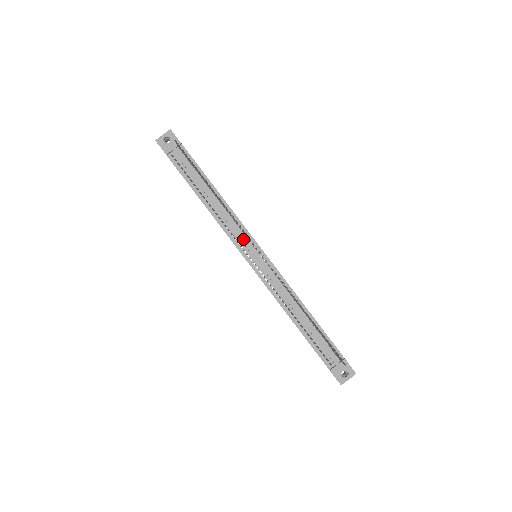
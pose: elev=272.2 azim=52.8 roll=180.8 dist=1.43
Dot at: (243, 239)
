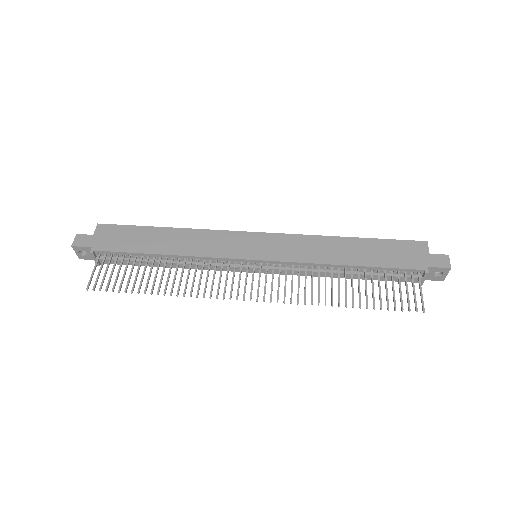
Dot at: (229, 267)
